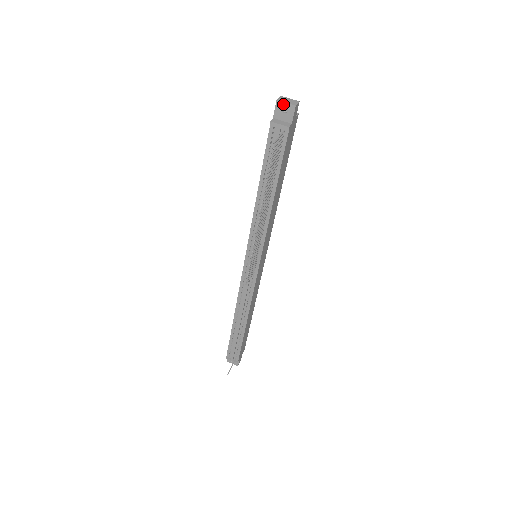
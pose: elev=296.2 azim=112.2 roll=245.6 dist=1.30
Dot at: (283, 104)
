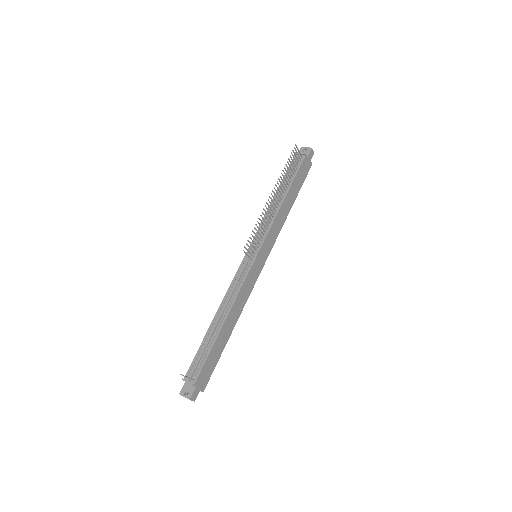
Dot at: (305, 148)
